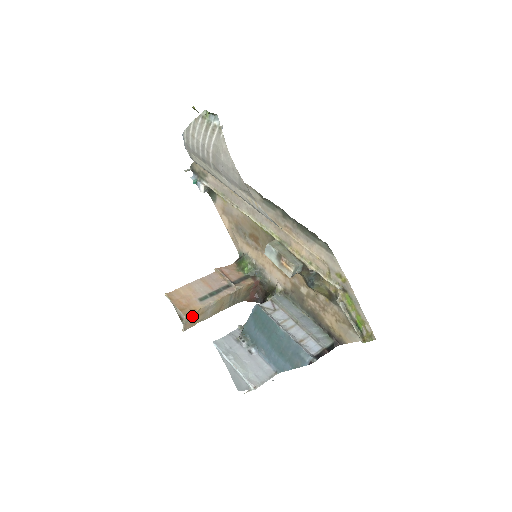
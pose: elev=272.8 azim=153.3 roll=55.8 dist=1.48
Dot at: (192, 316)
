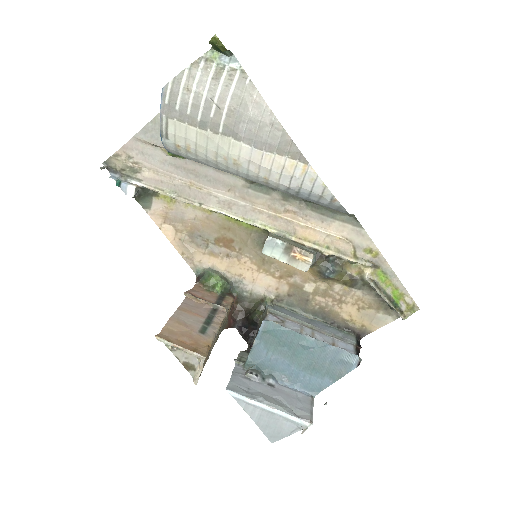
Dot at: occluded
